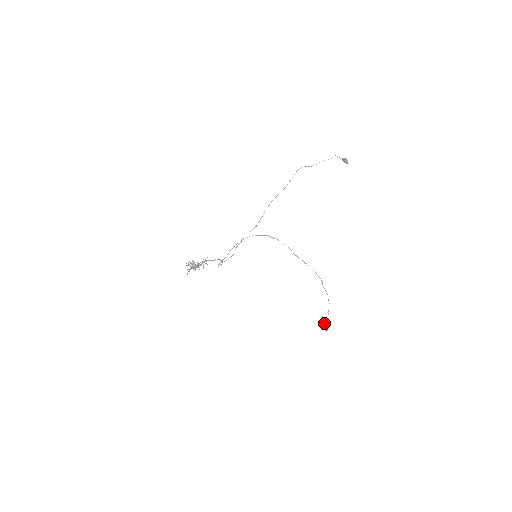
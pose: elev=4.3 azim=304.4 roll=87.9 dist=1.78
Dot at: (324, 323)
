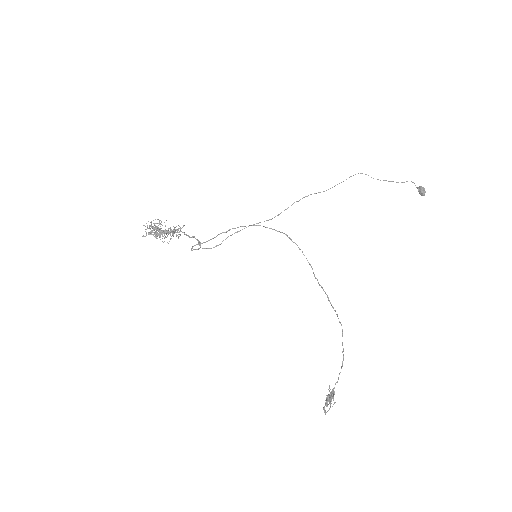
Dot at: (329, 397)
